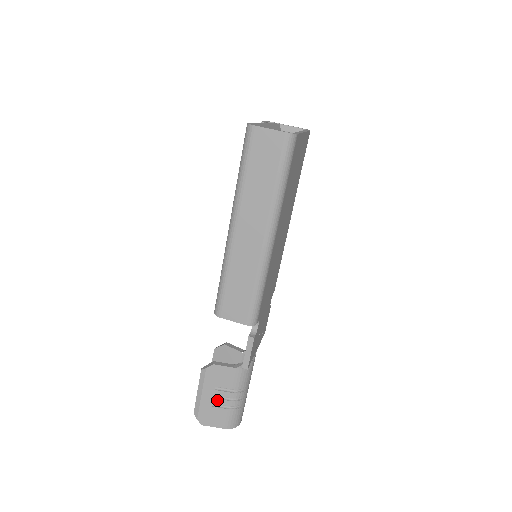
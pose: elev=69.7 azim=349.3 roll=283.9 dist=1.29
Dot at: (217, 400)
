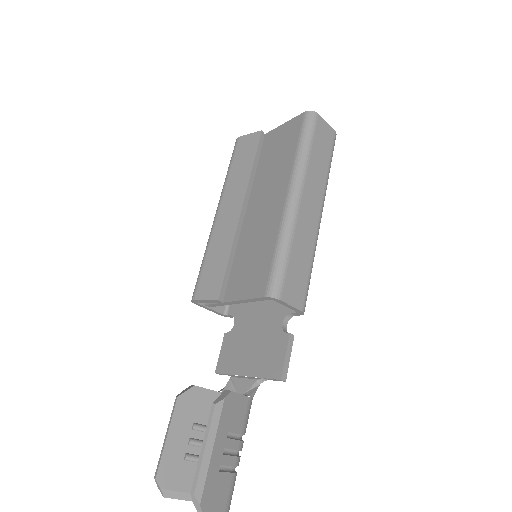
Dot at: (226, 457)
